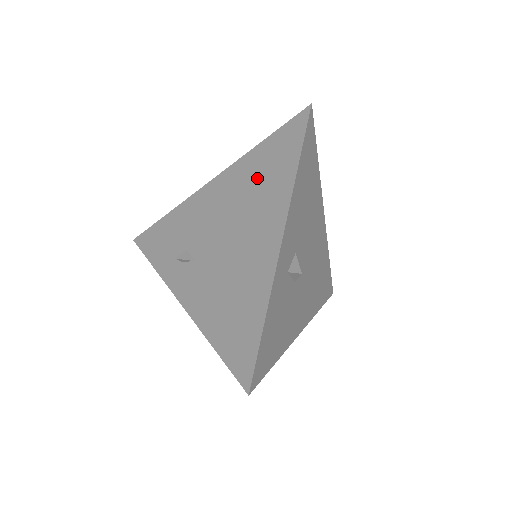
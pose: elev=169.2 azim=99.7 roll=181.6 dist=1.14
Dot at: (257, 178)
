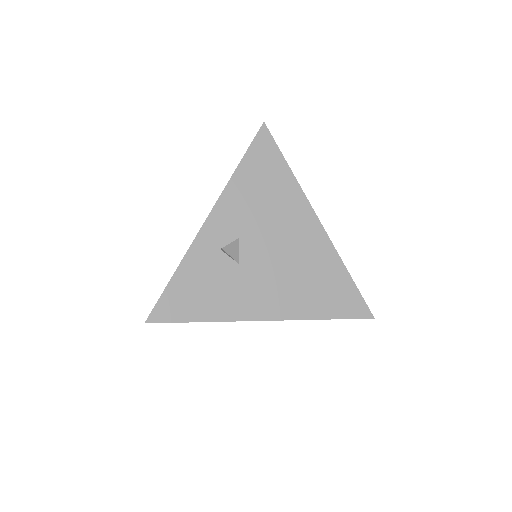
Dot at: occluded
